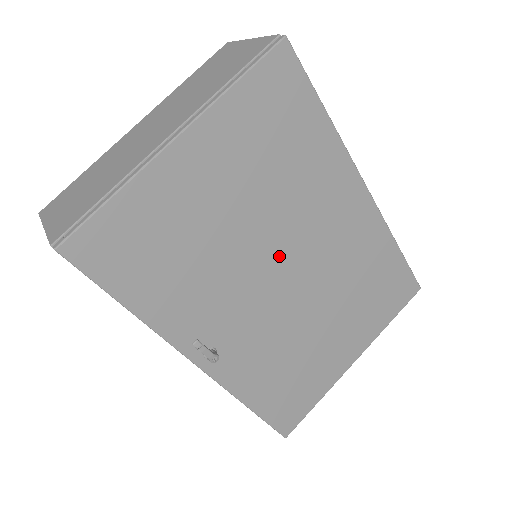
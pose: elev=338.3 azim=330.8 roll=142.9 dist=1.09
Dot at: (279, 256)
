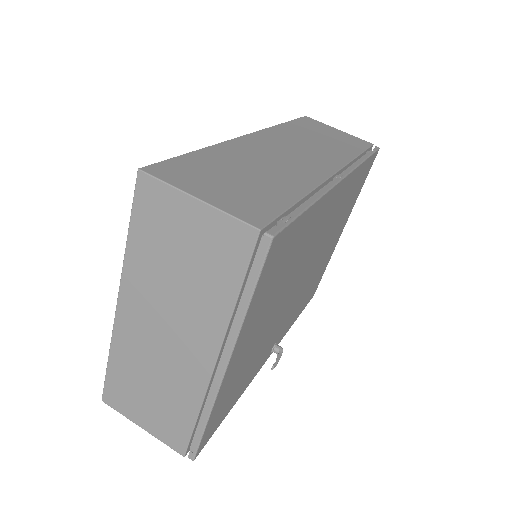
Dot at: (297, 283)
